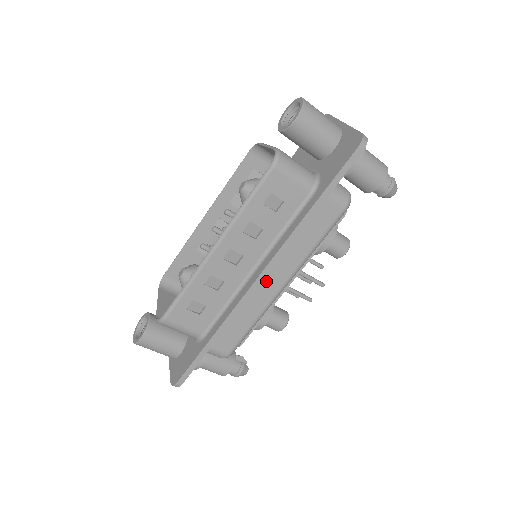
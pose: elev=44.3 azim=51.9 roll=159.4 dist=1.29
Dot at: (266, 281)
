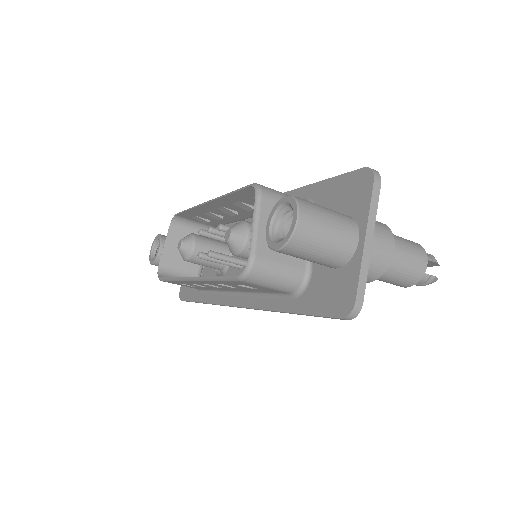
Dot at: occluded
